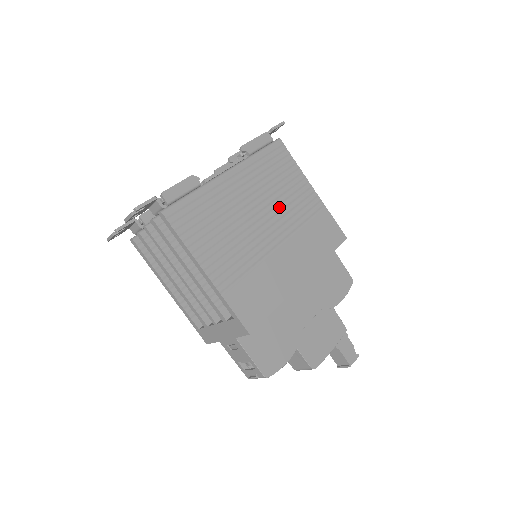
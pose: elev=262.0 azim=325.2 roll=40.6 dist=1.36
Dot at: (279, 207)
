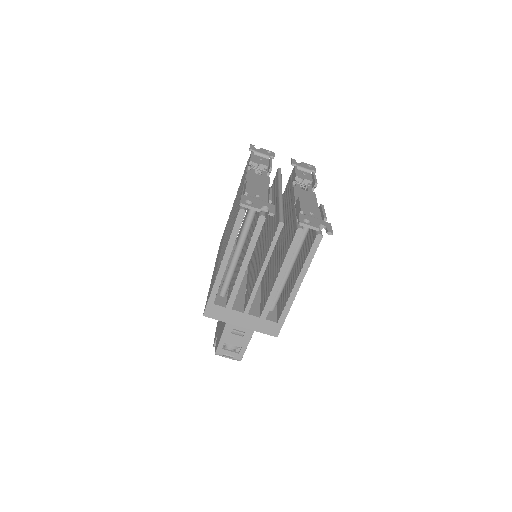
Dot at: occluded
